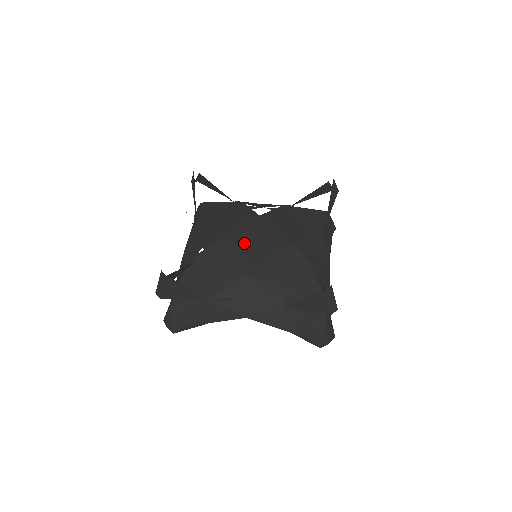
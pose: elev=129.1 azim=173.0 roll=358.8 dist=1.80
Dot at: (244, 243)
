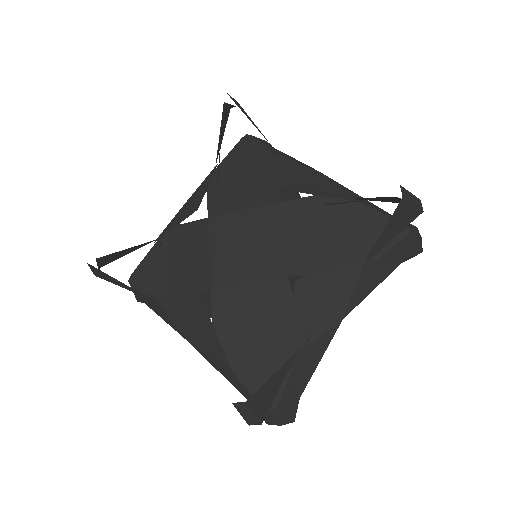
Dot at: (230, 240)
